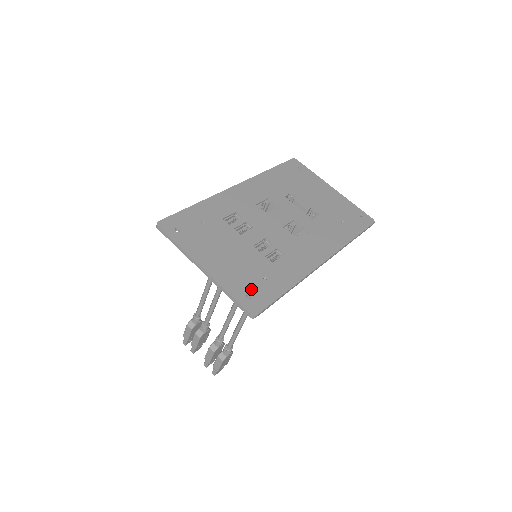
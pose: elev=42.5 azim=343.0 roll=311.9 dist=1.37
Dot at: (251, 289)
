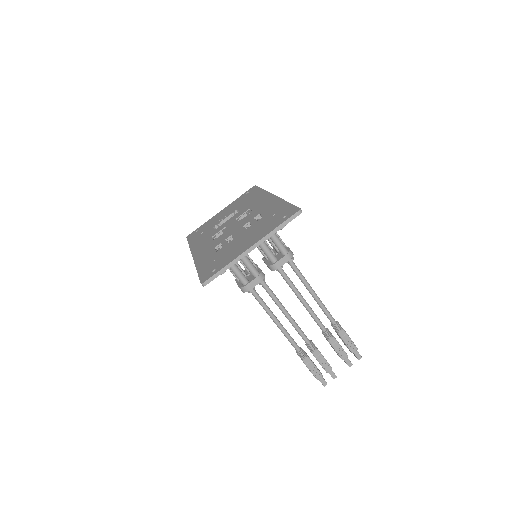
Dot at: (279, 218)
